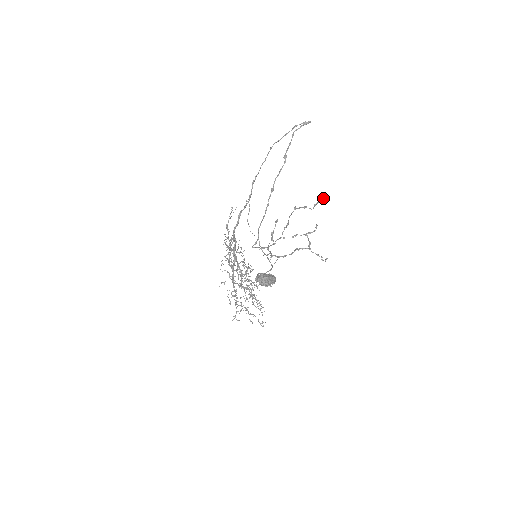
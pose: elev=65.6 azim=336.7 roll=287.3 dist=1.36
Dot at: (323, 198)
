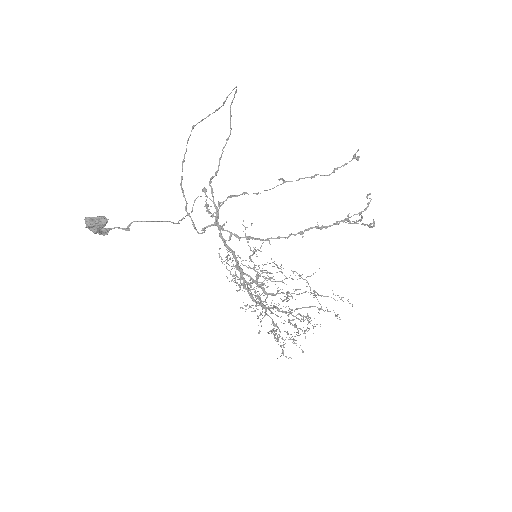
Dot at: (353, 157)
